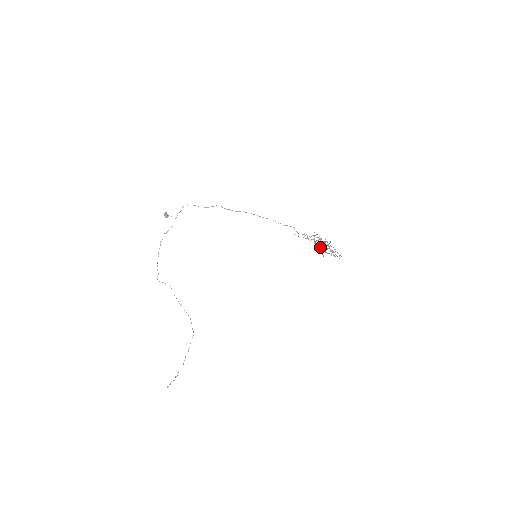
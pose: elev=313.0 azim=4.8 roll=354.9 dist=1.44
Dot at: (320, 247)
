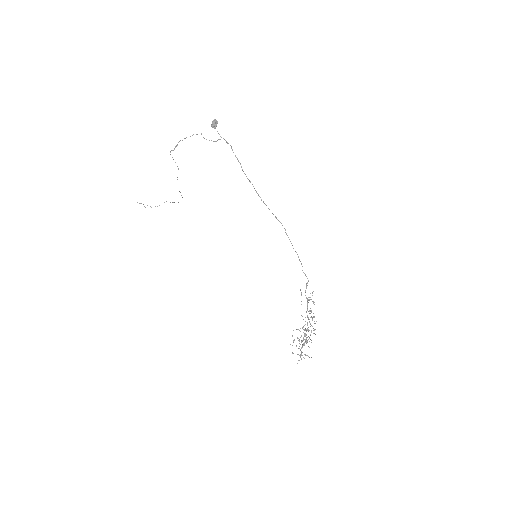
Dot at: (293, 341)
